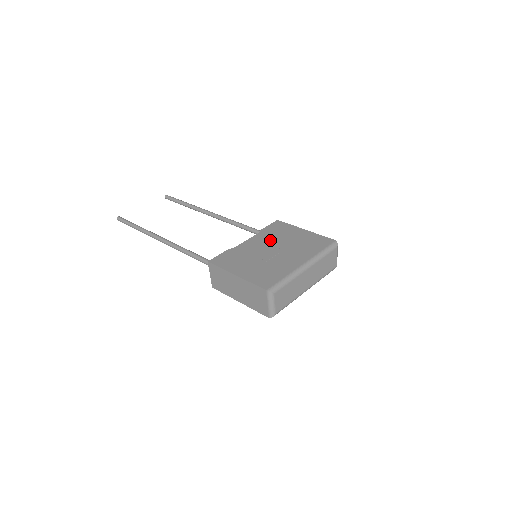
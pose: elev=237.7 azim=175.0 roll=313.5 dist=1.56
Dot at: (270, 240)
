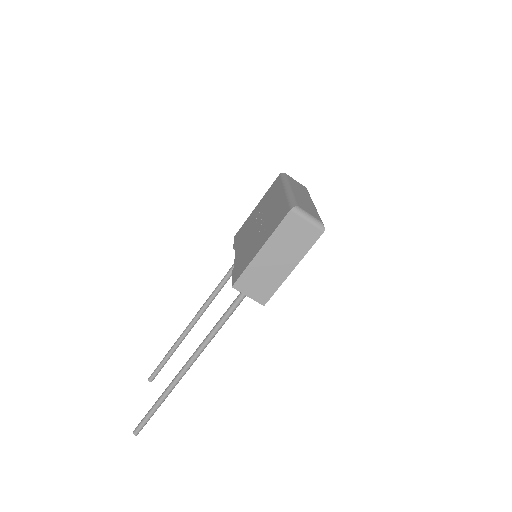
Dot at: (247, 233)
